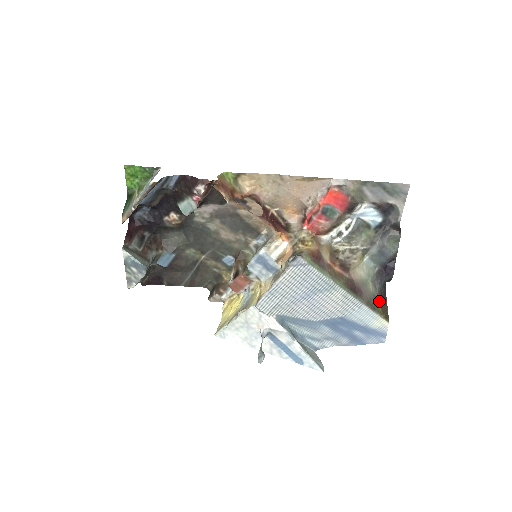
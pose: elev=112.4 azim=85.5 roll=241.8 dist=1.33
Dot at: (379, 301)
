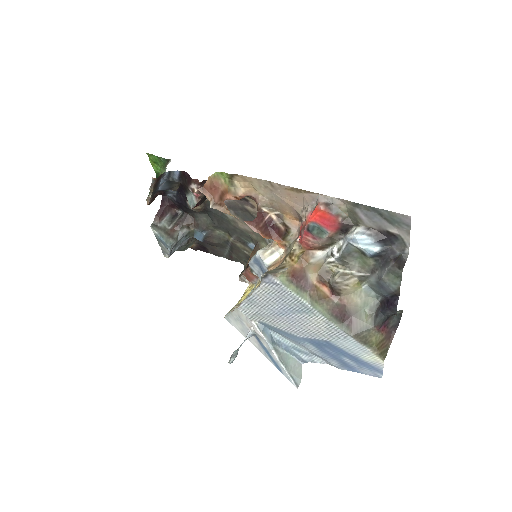
Dot at: (376, 335)
